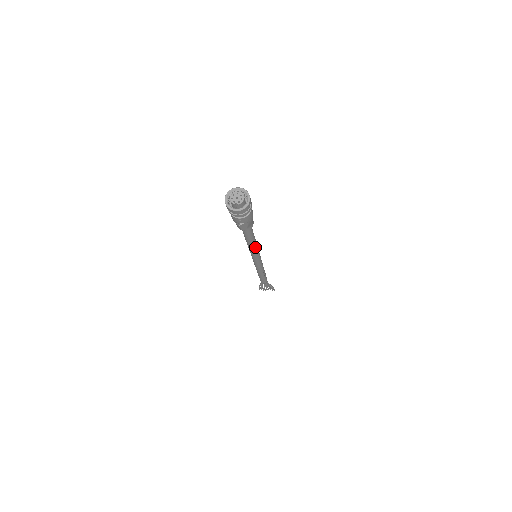
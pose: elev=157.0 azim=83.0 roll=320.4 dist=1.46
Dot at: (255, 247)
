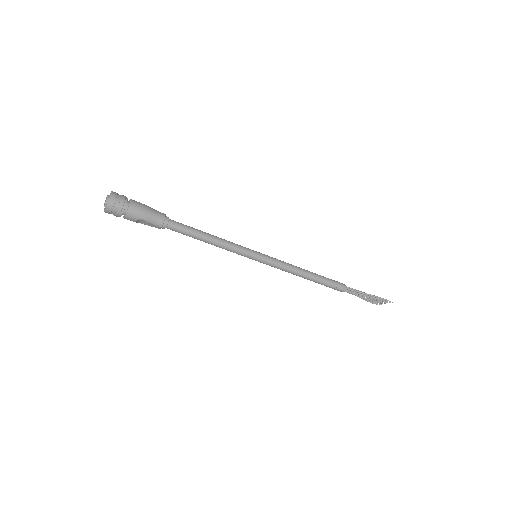
Dot at: (221, 245)
